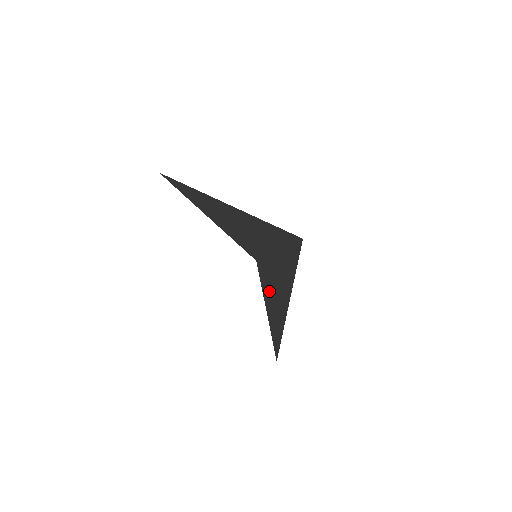
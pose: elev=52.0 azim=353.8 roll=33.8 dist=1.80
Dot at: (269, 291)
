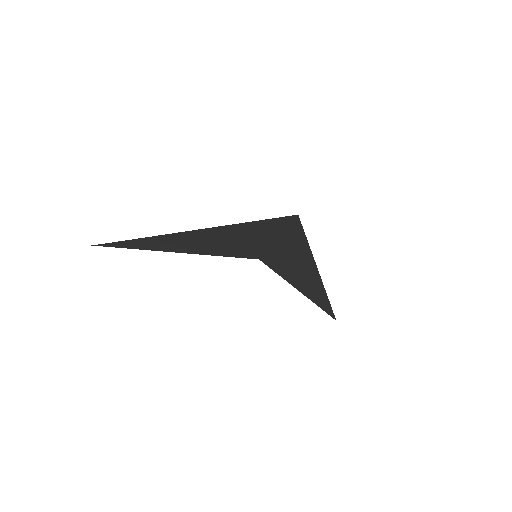
Dot at: (291, 275)
